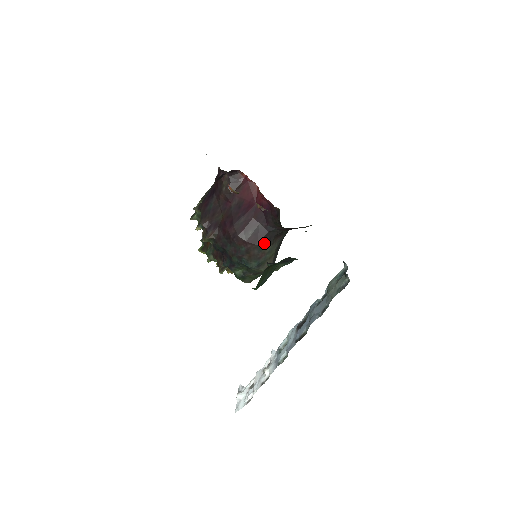
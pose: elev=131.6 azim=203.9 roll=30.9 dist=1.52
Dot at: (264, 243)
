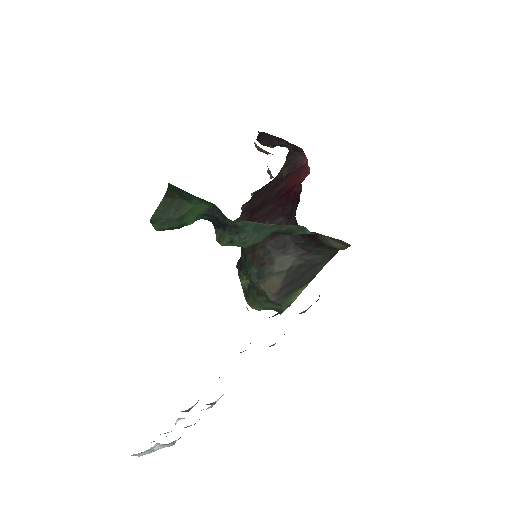
Dot at: (276, 246)
